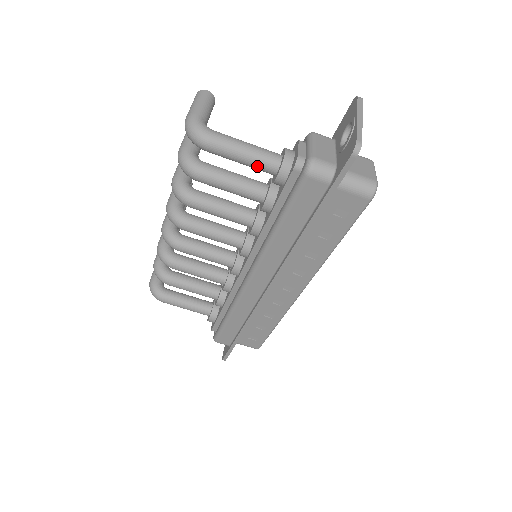
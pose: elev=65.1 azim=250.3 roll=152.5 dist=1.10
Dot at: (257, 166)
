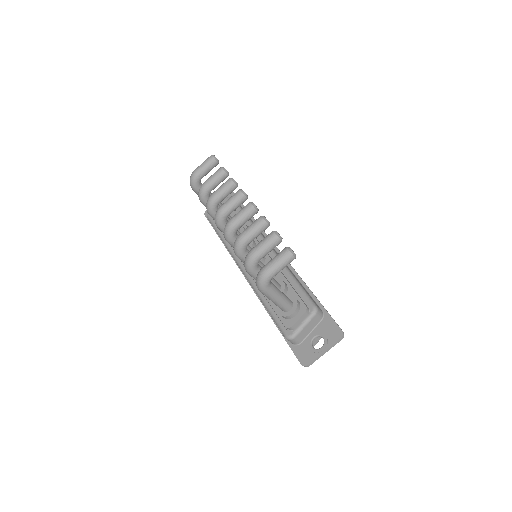
Dot at: occluded
